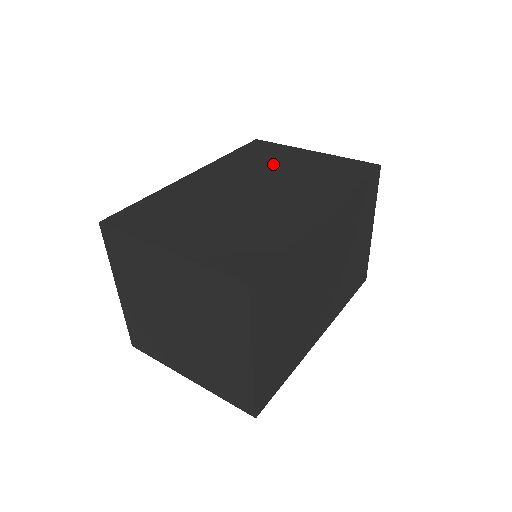
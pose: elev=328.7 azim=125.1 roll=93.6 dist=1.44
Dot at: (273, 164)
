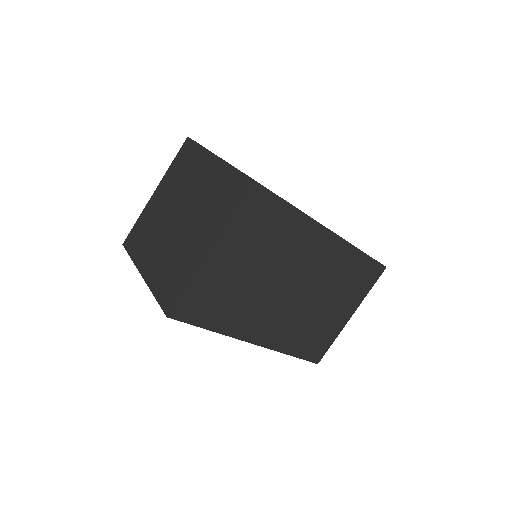
Dot at: occluded
